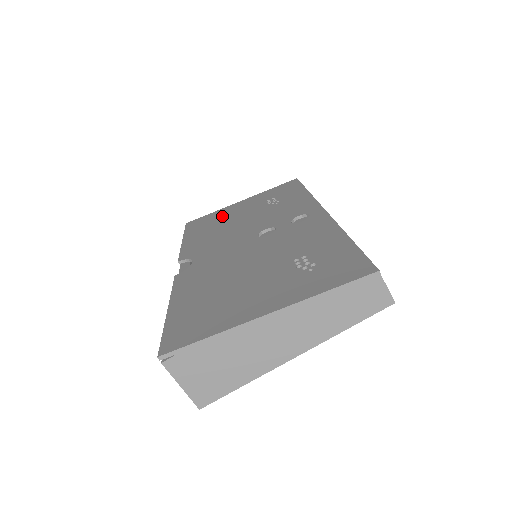
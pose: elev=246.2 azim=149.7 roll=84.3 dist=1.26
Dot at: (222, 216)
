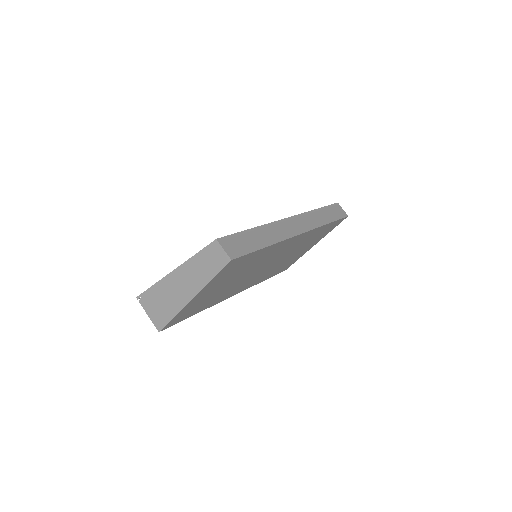
Dot at: occluded
